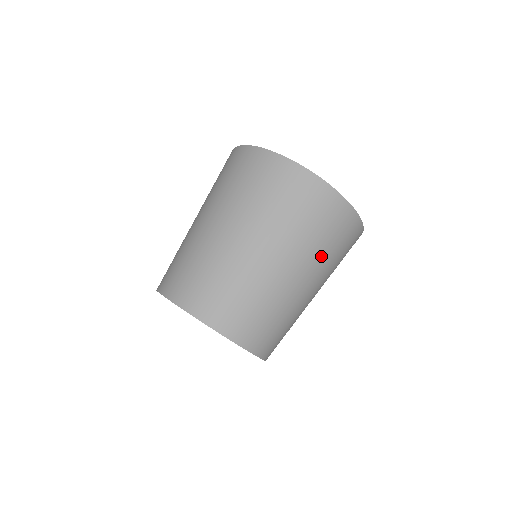
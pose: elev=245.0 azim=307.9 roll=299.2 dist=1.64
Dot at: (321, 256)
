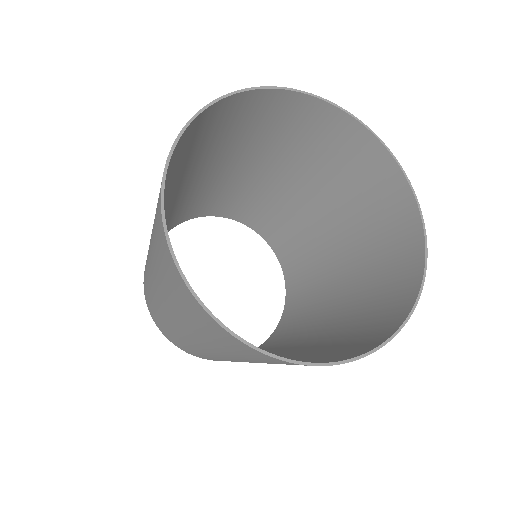
Dot at: occluded
